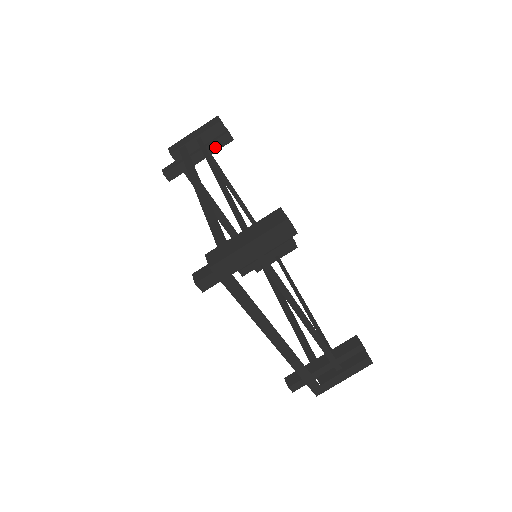
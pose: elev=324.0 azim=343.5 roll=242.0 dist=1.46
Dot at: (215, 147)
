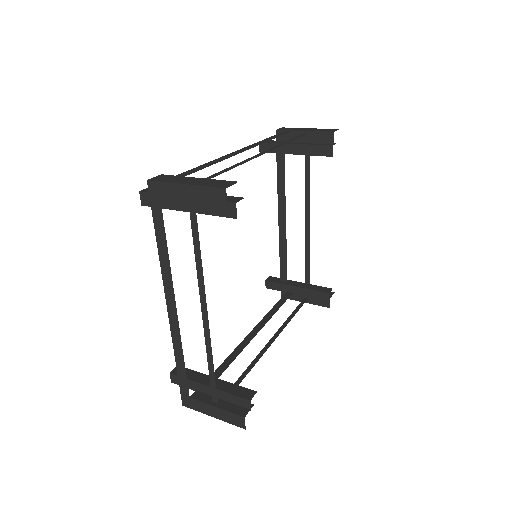
Dot at: (313, 151)
